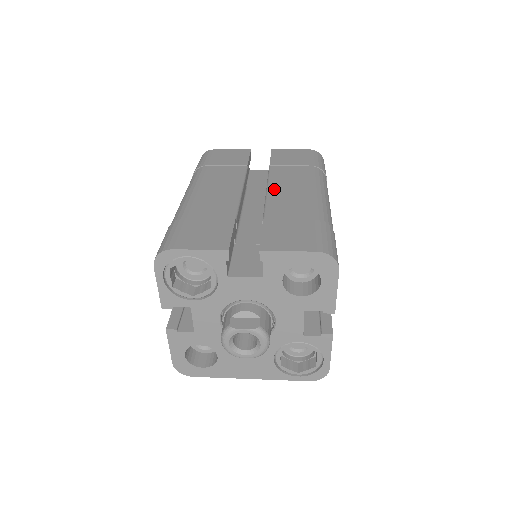
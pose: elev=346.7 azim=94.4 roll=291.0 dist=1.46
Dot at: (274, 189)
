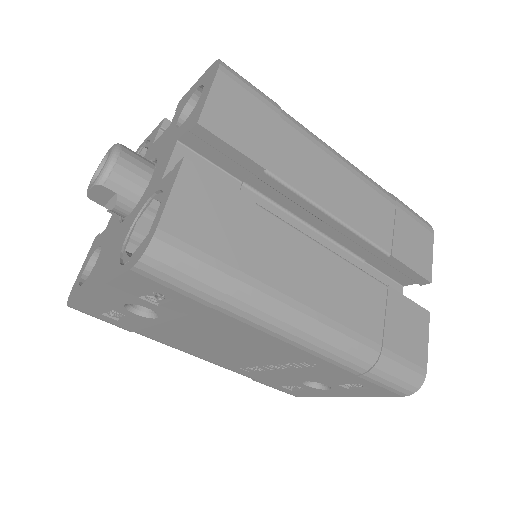
Dot at: occluded
